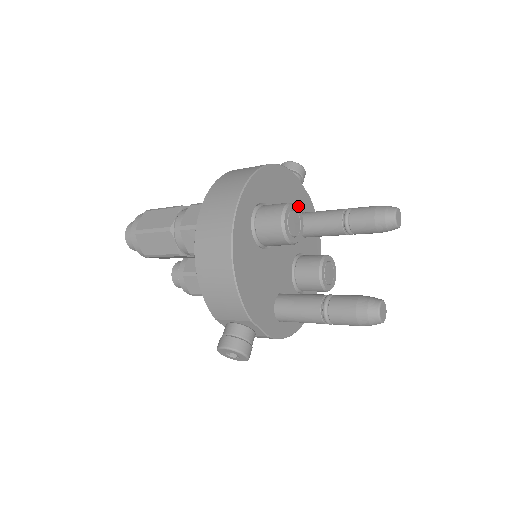
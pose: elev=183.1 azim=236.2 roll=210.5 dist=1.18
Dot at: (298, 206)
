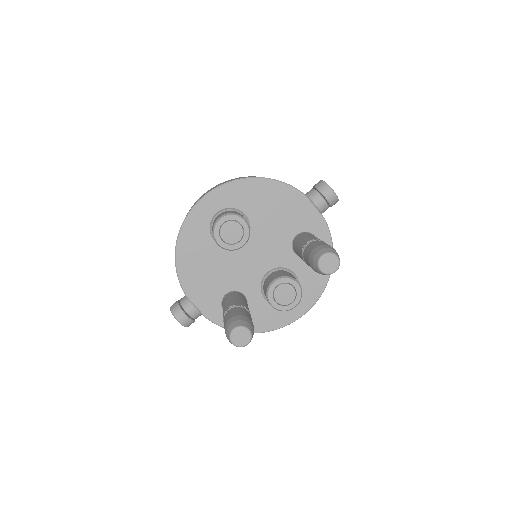
Dot at: (297, 224)
